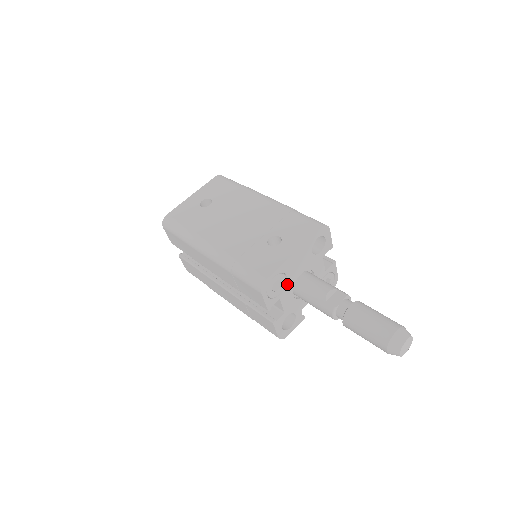
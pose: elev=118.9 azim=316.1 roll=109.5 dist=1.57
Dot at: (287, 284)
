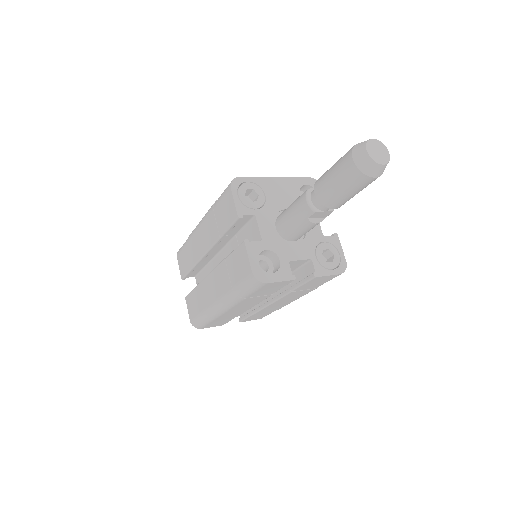
Dot at: (266, 206)
